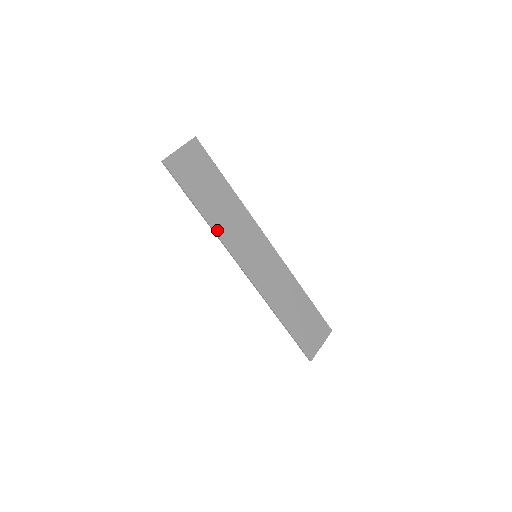
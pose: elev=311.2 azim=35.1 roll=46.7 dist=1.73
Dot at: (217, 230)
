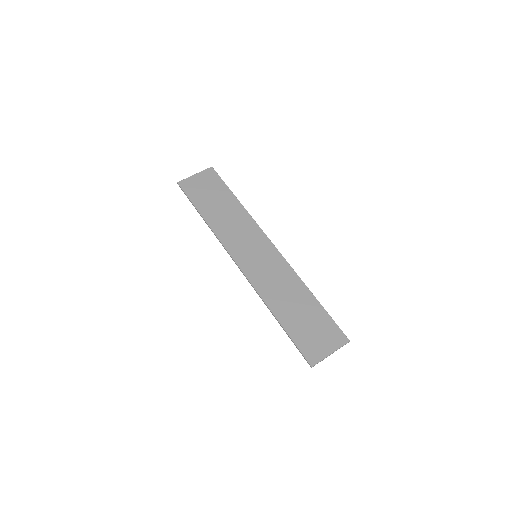
Dot at: (216, 231)
